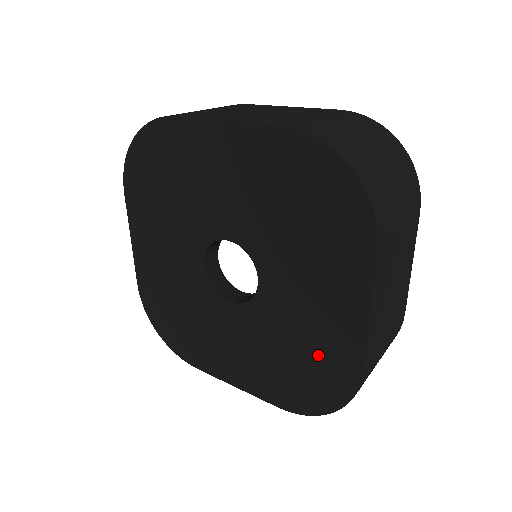
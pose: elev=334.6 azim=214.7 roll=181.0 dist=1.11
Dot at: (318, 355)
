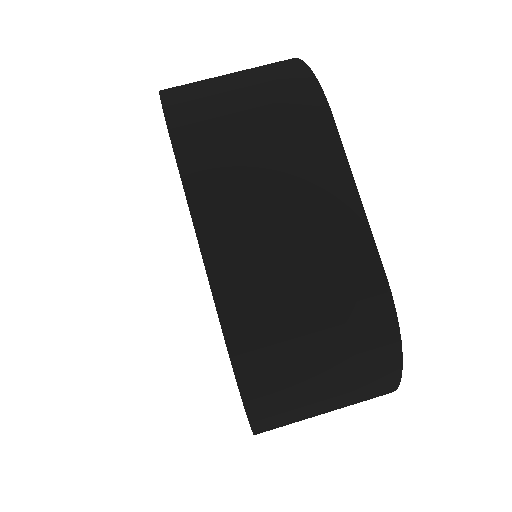
Dot at: occluded
